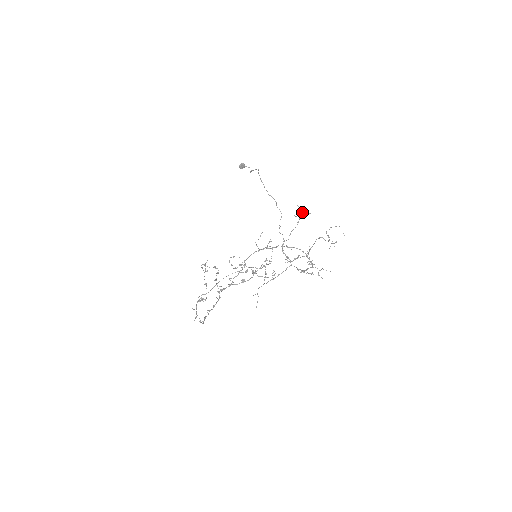
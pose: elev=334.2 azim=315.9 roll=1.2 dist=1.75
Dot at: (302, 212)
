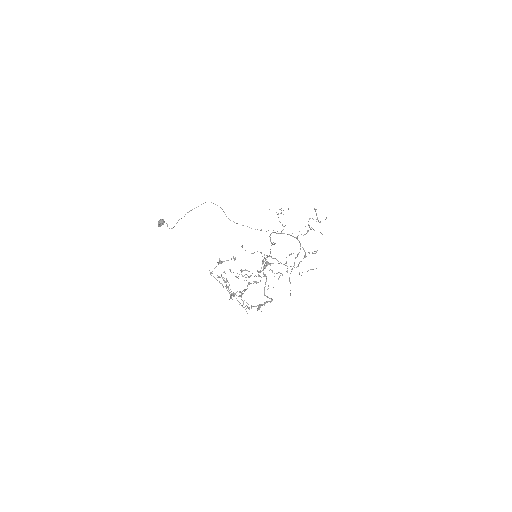
Dot at: occluded
